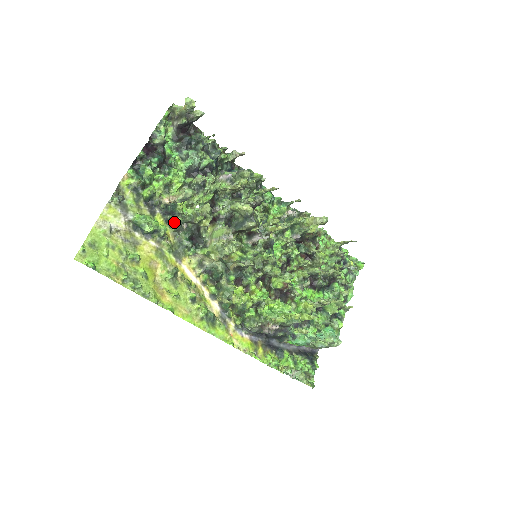
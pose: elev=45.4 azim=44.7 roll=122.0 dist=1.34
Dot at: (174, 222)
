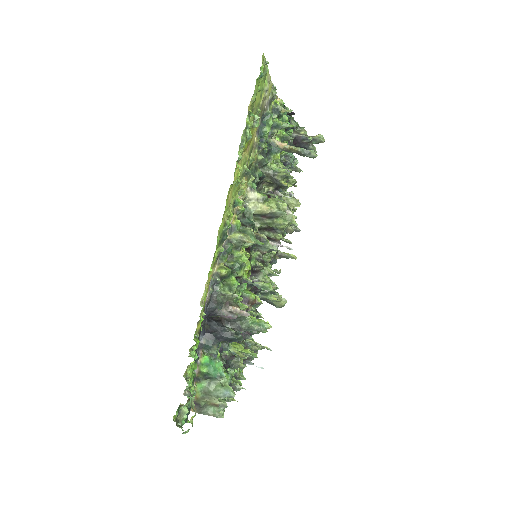
Dot at: (263, 157)
